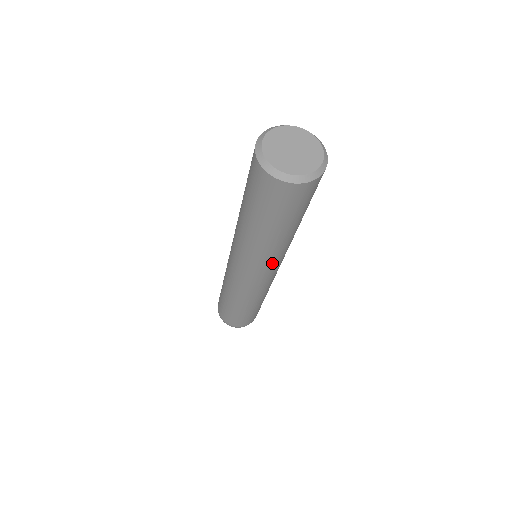
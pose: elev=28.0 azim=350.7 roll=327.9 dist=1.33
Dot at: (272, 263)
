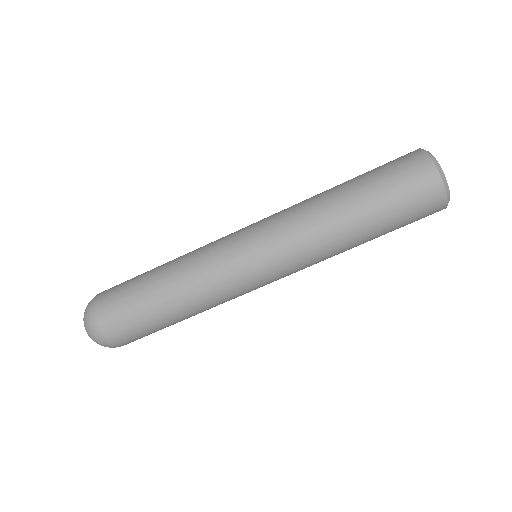
Dot at: (288, 238)
